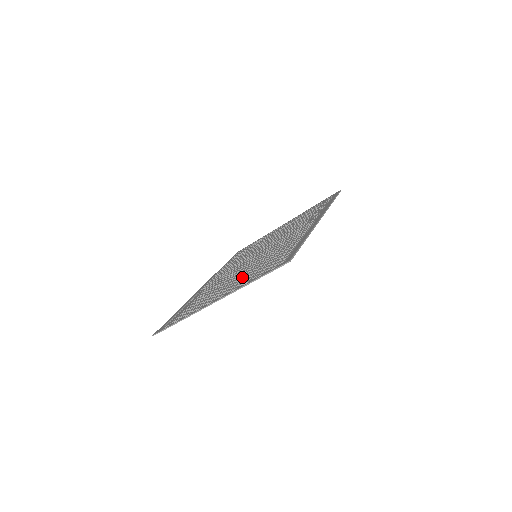
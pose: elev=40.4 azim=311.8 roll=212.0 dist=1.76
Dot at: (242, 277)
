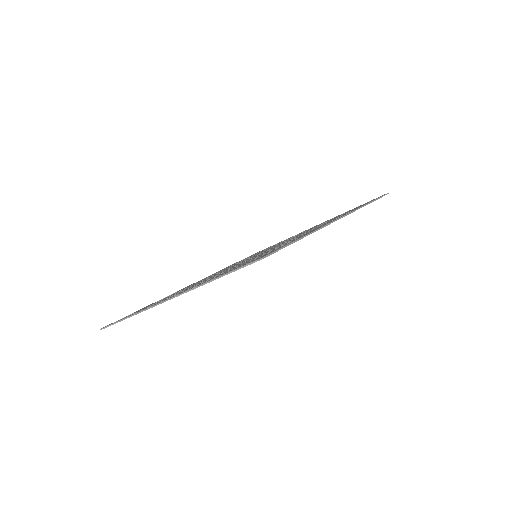
Dot at: occluded
